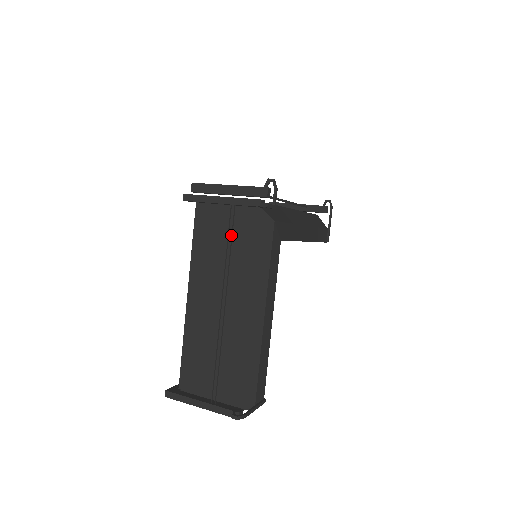
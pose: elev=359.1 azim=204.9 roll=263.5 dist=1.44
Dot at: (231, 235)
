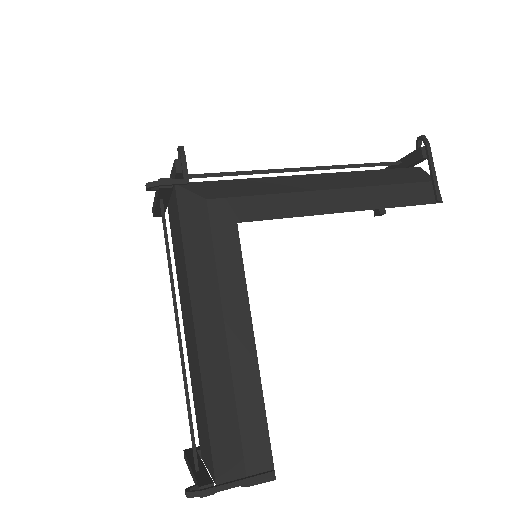
Dot at: (165, 237)
